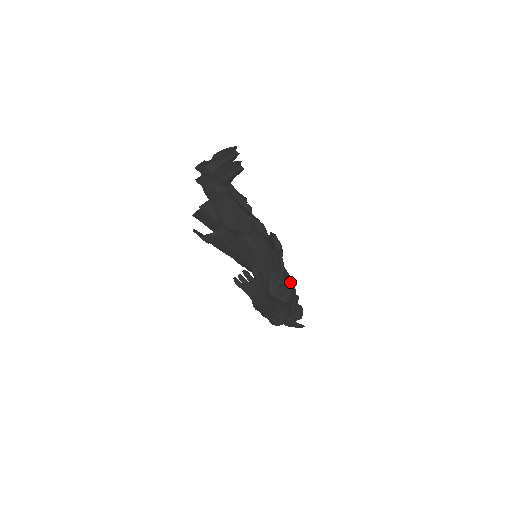
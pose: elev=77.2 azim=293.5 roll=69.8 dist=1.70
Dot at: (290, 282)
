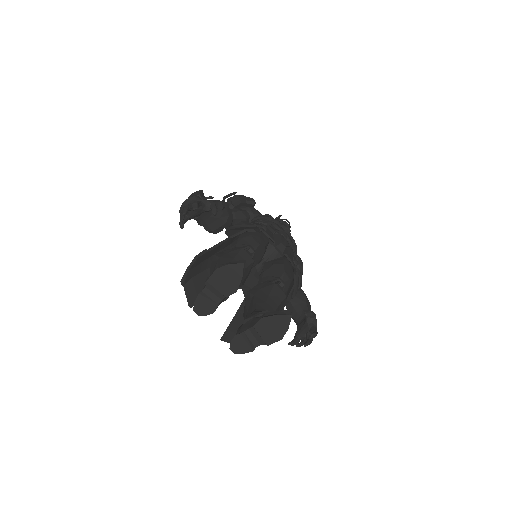
Dot at: (290, 239)
